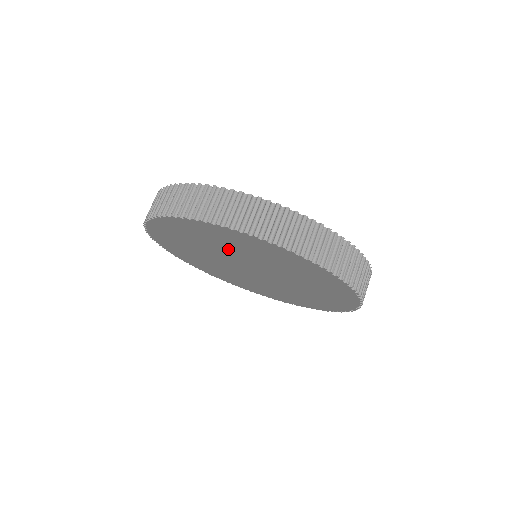
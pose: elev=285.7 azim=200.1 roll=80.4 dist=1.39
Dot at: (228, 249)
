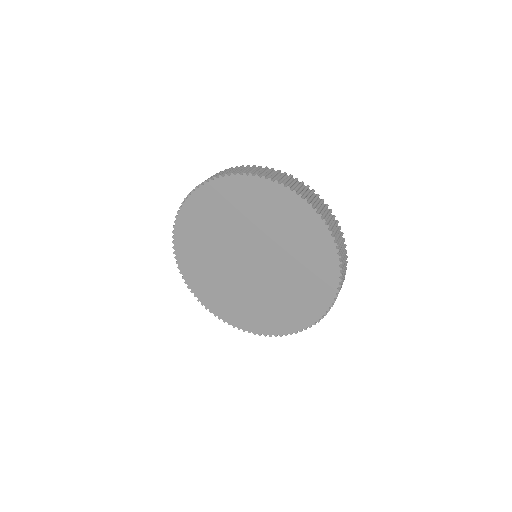
Dot at: (258, 224)
